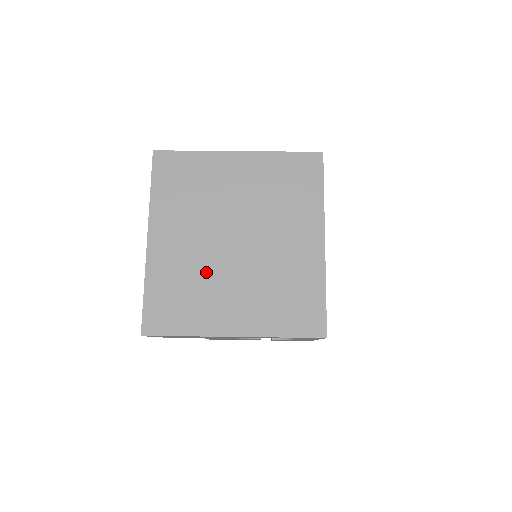
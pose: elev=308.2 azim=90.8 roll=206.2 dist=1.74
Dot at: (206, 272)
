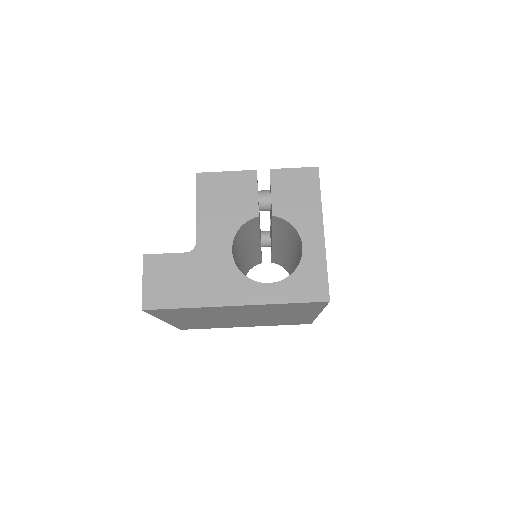
Dot at: occluded
